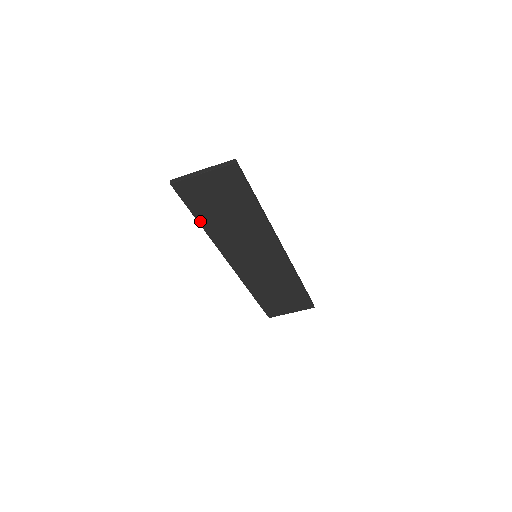
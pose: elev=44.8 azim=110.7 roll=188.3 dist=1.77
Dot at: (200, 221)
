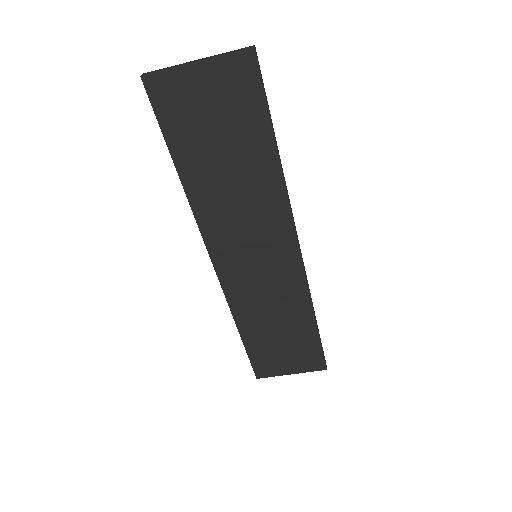
Dot at: (179, 167)
